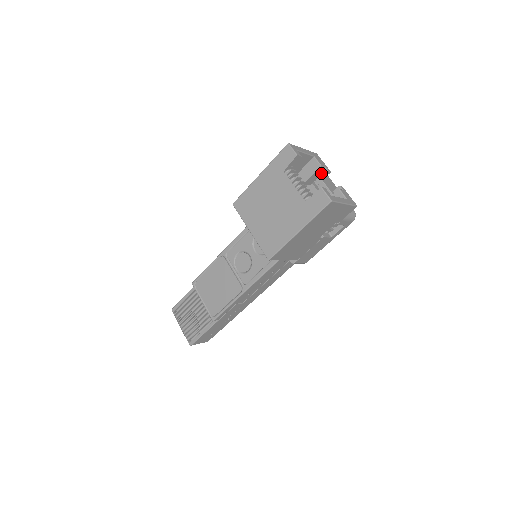
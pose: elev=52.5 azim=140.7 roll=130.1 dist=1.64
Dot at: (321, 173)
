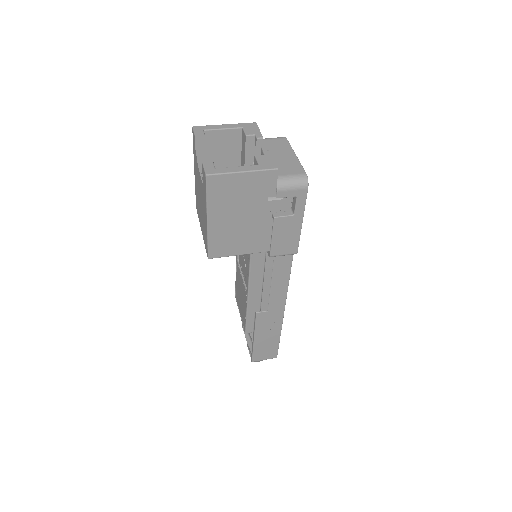
Dot at: (255, 143)
